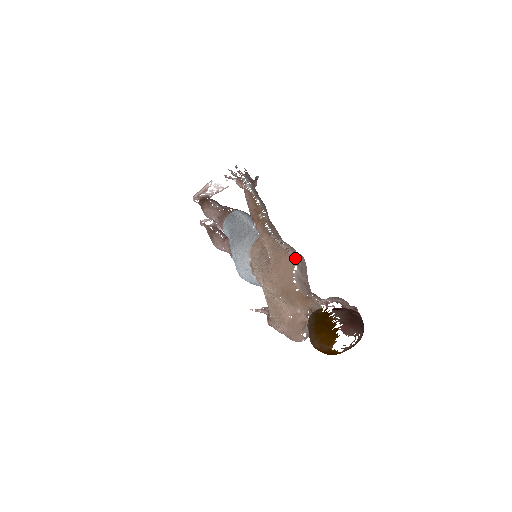
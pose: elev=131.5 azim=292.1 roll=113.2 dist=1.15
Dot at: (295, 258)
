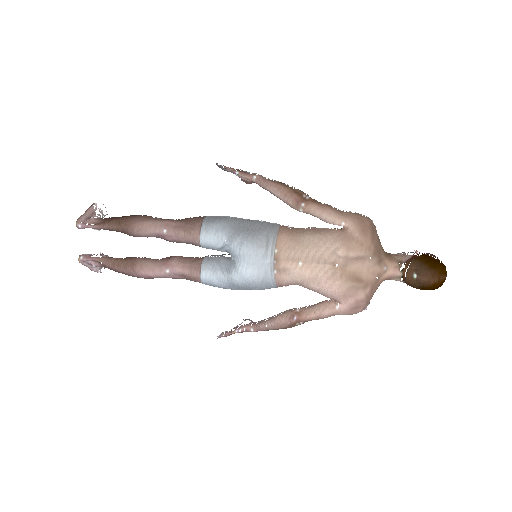
Dot at: (372, 222)
